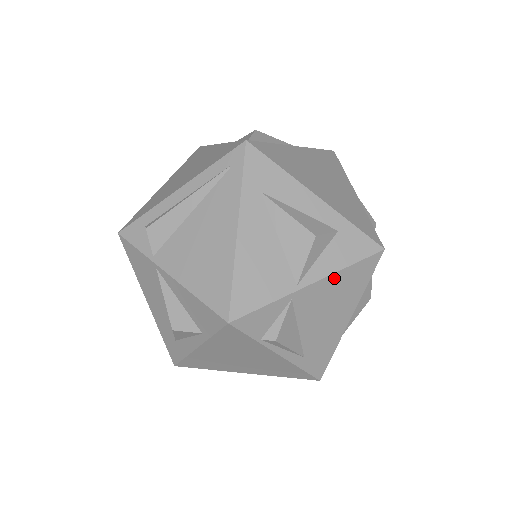
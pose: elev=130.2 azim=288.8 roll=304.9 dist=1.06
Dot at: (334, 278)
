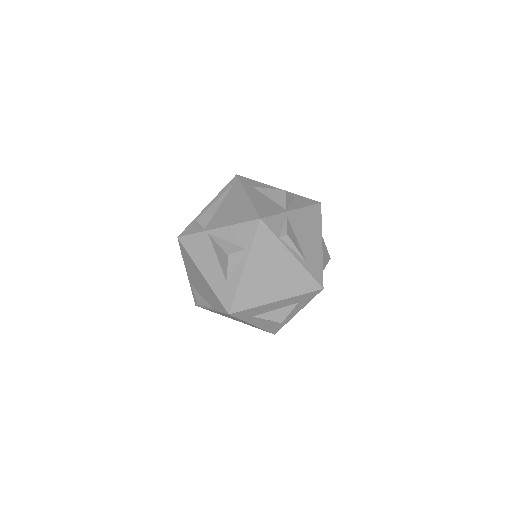
Dot at: (303, 211)
